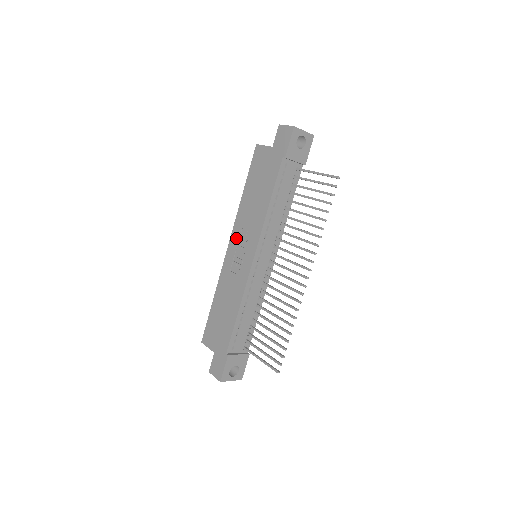
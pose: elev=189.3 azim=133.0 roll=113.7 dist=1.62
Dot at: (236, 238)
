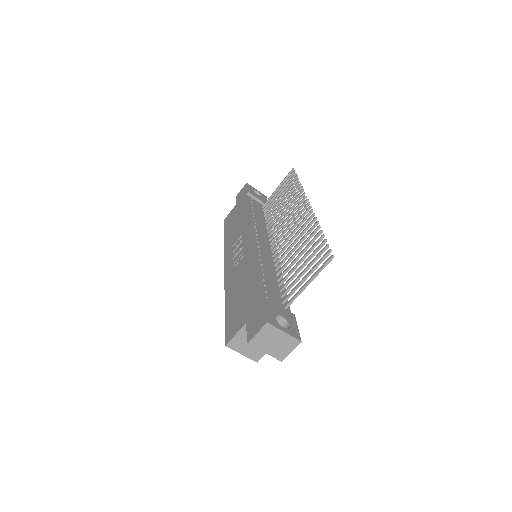
Dot at: (230, 255)
